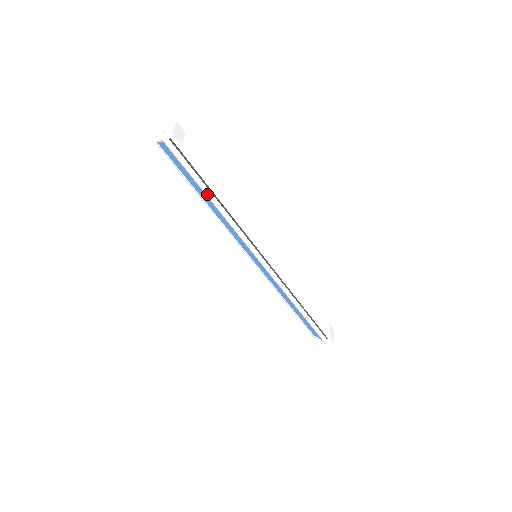
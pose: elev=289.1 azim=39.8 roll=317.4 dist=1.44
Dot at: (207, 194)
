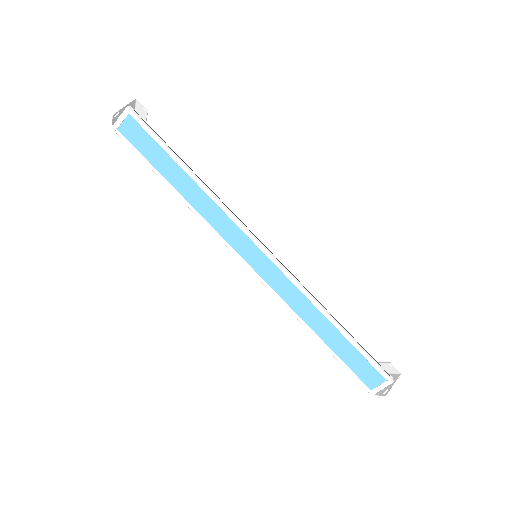
Dot at: (184, 165)
